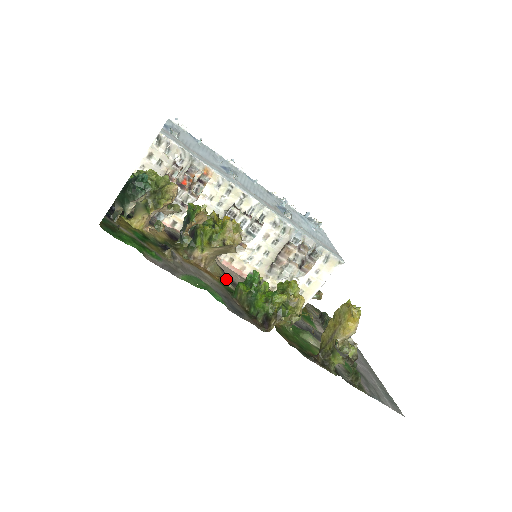
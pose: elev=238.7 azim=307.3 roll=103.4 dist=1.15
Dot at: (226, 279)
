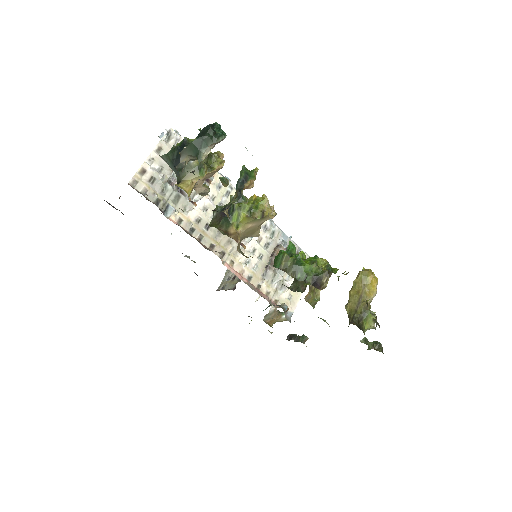
Dot at: occluded
